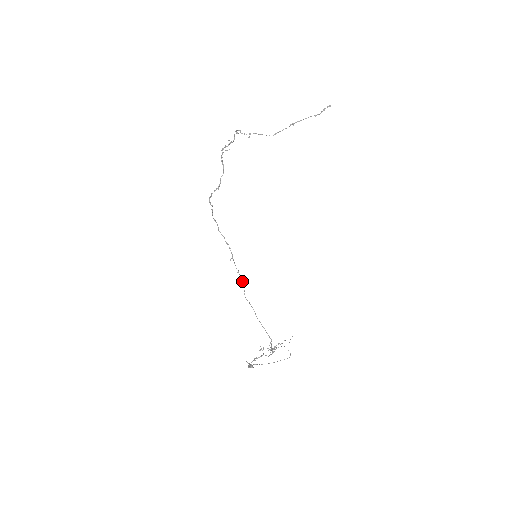
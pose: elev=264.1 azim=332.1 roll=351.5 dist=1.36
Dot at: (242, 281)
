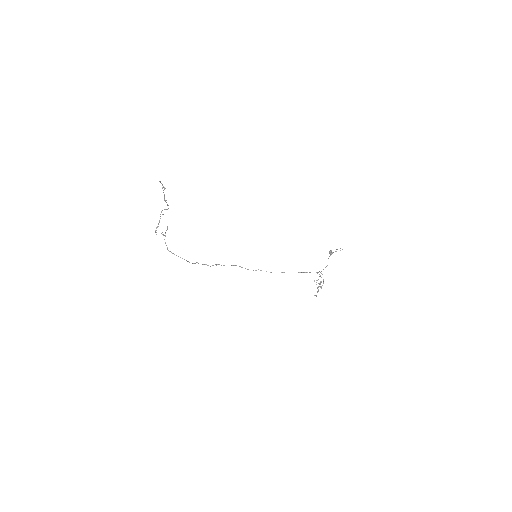
Dot at: occluded
